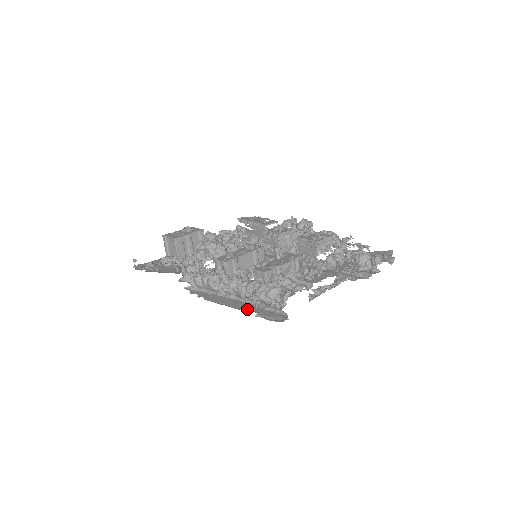
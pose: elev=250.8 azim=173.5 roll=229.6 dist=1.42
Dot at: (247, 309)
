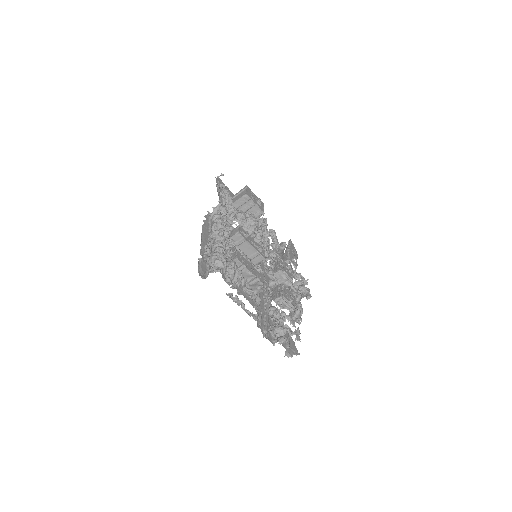
Dot at: (203, 253)
